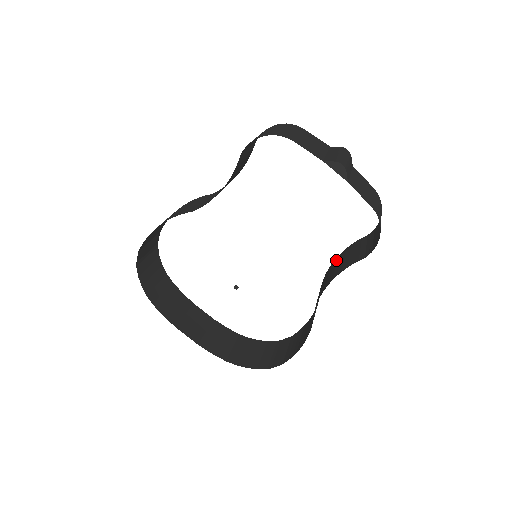
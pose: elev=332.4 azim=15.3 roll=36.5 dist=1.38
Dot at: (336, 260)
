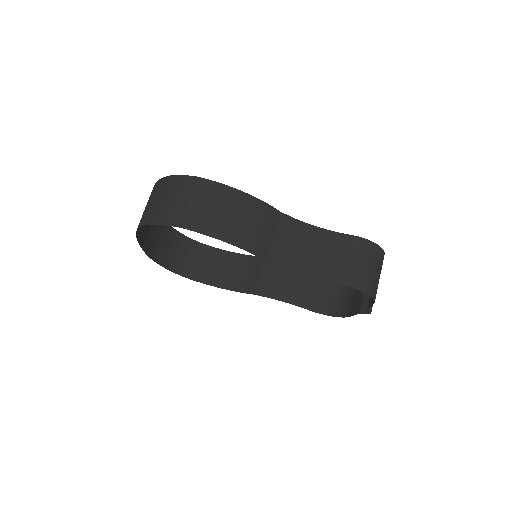
Dot at: occluded
